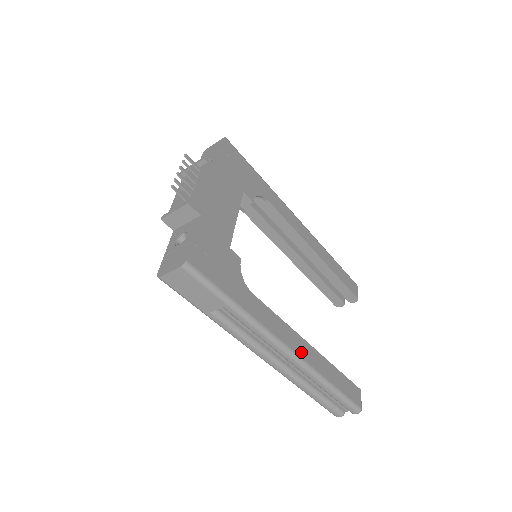
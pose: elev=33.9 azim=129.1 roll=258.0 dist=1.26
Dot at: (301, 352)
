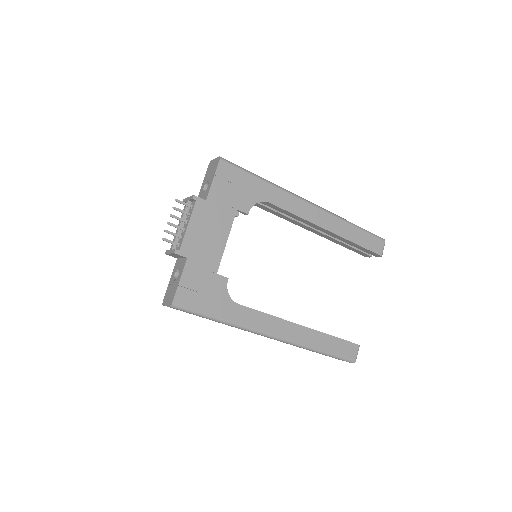
Dot at: (288, 335)
